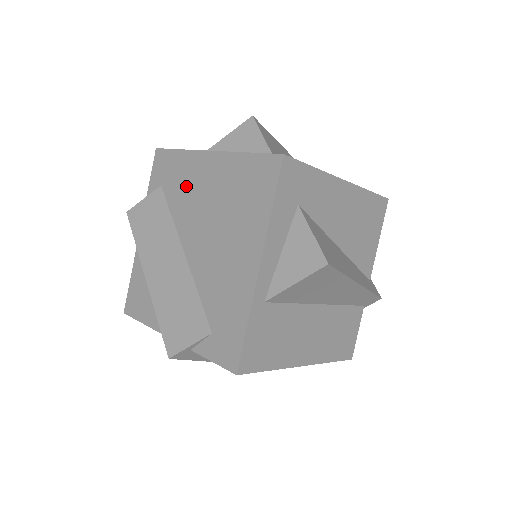
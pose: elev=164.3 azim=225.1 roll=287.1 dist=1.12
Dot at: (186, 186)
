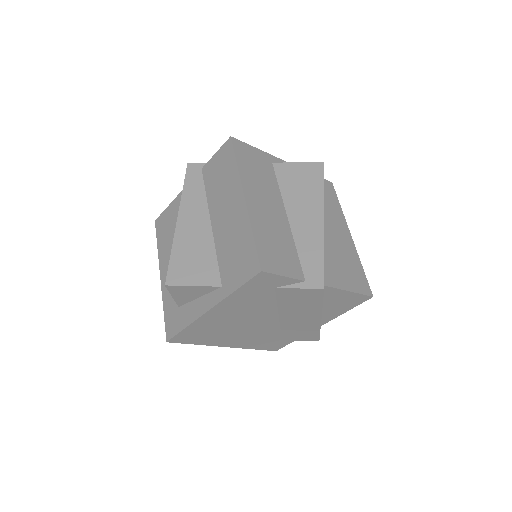
Dot at: occluded
